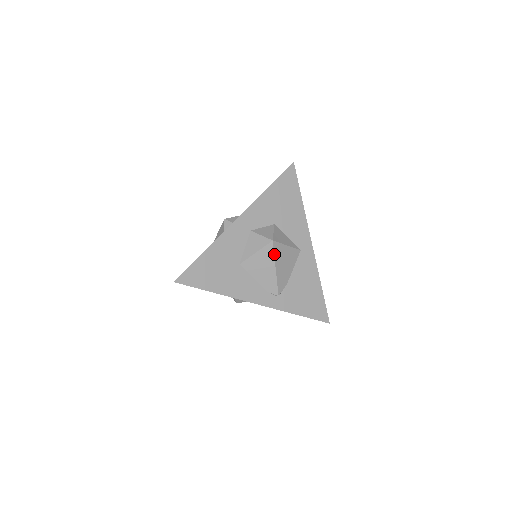
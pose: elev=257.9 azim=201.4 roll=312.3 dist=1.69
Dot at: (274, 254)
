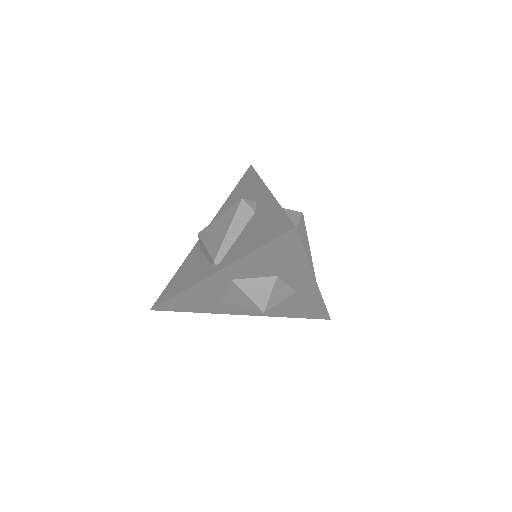
Dot at: (305, 228)
